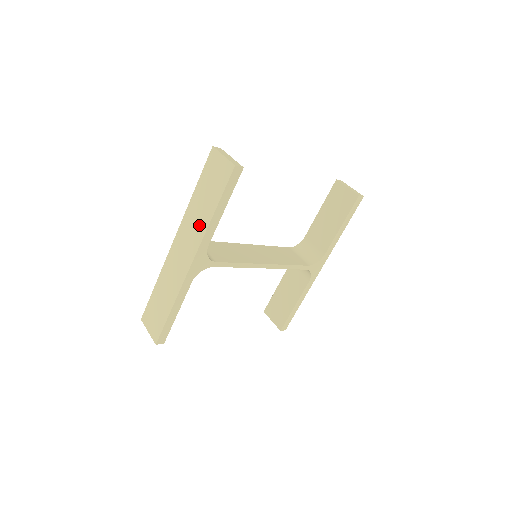
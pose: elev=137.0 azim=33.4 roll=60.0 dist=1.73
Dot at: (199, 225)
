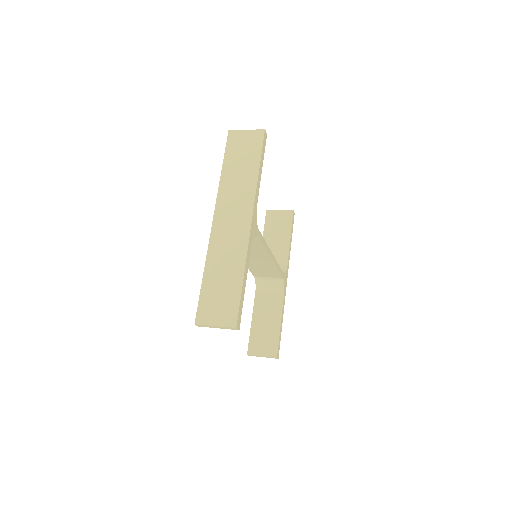
Dot at: (244, 187)
